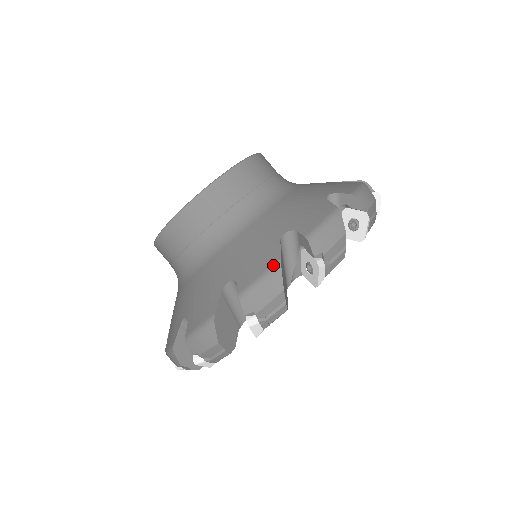
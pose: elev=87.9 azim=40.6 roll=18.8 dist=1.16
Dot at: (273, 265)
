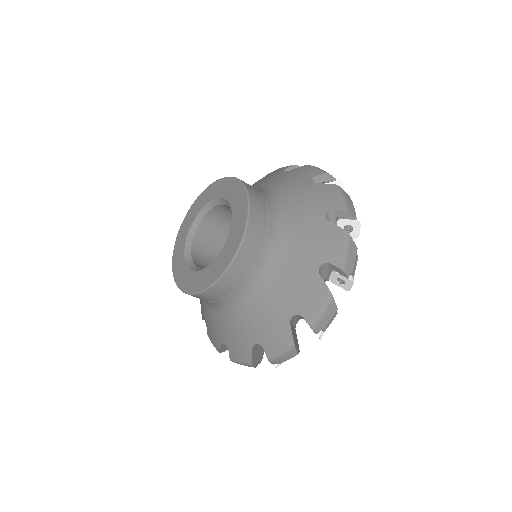
Dot at: (289, 346)
